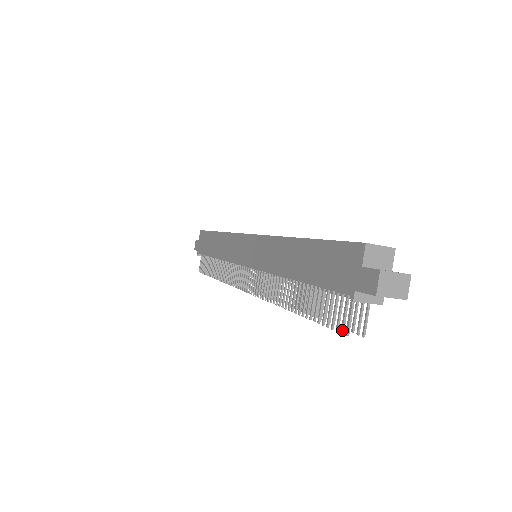
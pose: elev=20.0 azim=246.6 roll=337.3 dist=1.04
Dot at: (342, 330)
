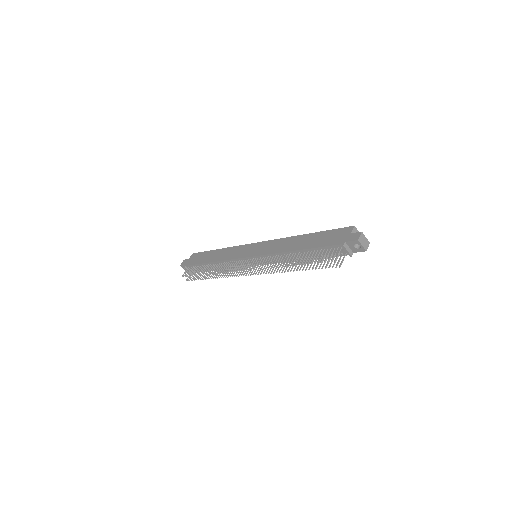
Dot at: (332, 260)
